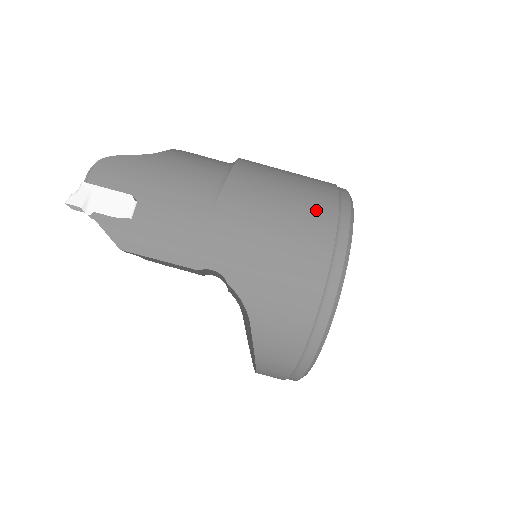
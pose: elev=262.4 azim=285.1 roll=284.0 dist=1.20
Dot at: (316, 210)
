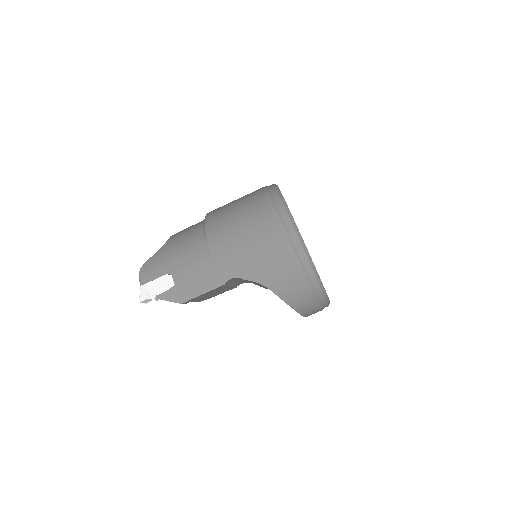
Dot at: (260, 209)
